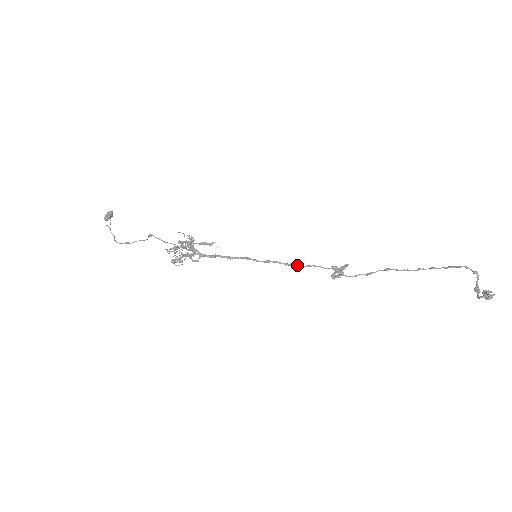
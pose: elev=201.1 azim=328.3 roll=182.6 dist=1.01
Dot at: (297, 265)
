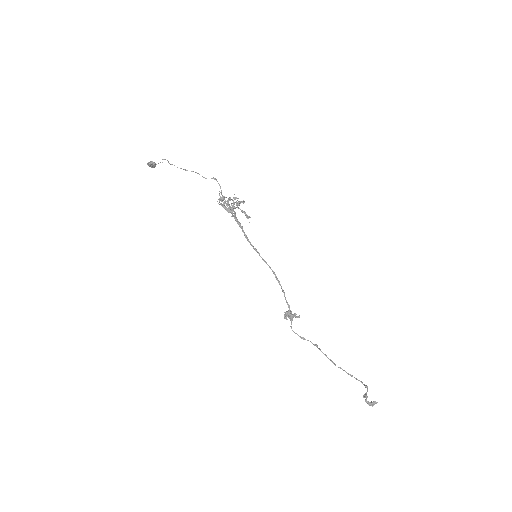
Dot at: occluded
